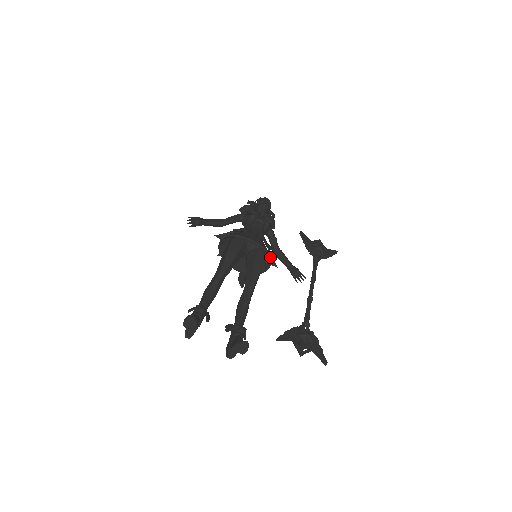
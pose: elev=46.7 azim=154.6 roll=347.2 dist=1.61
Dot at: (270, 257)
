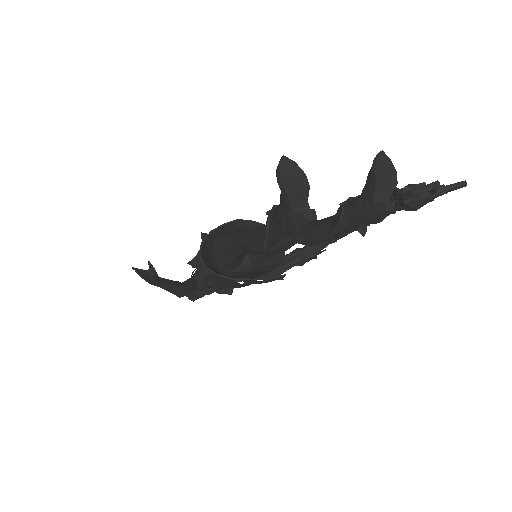
Dot at: occluded
